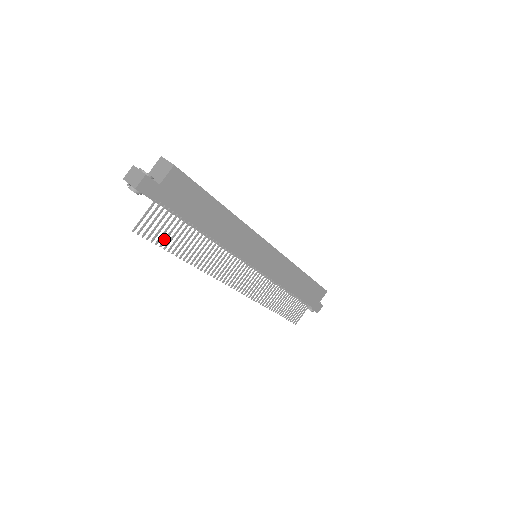
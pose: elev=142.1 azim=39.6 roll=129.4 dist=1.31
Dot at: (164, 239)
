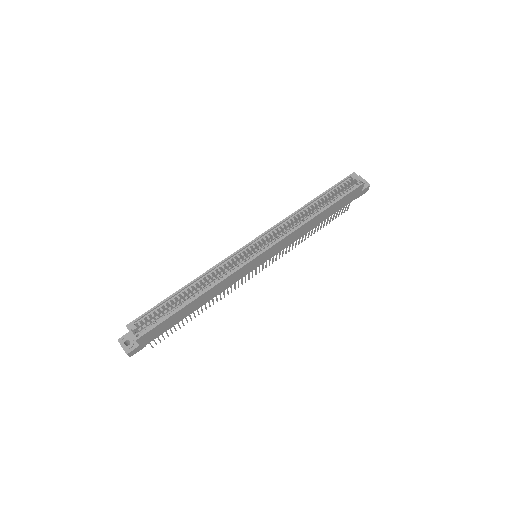
Dot at: occluded
